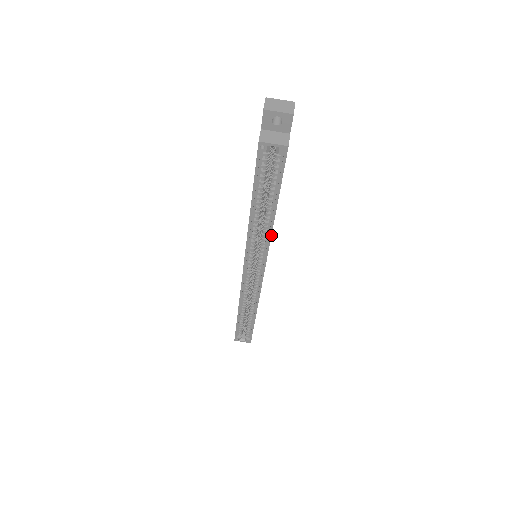
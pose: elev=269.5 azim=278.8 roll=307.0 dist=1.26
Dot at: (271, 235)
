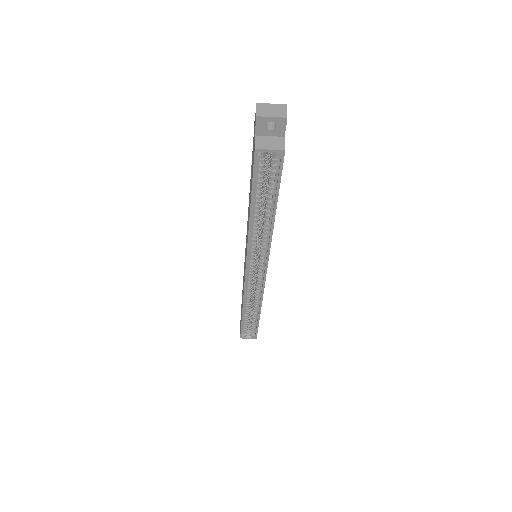
Dot at: occluded
